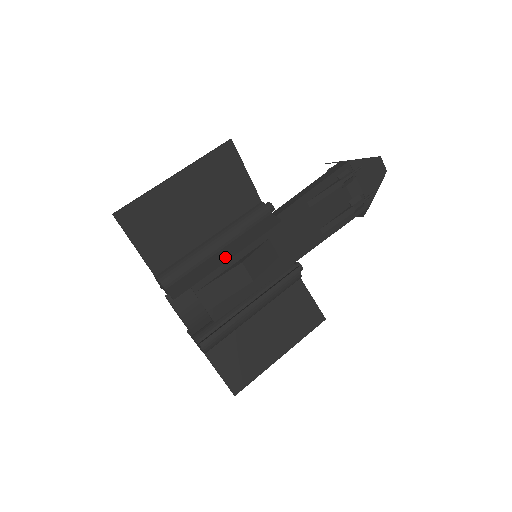
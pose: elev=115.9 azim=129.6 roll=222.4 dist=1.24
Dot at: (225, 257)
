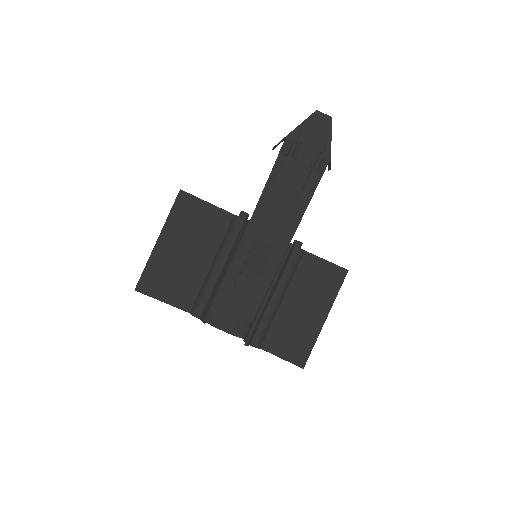
Dot at: (224, 273)
